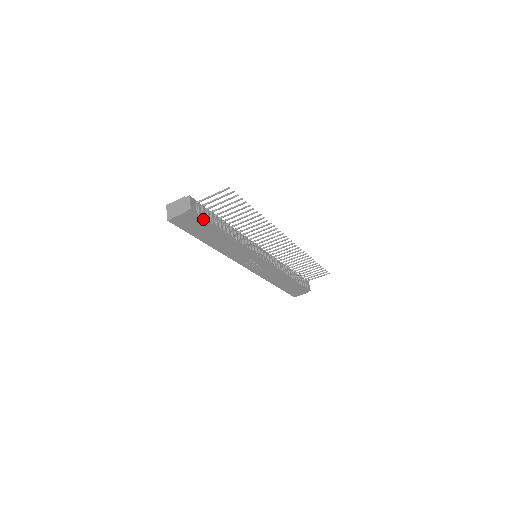
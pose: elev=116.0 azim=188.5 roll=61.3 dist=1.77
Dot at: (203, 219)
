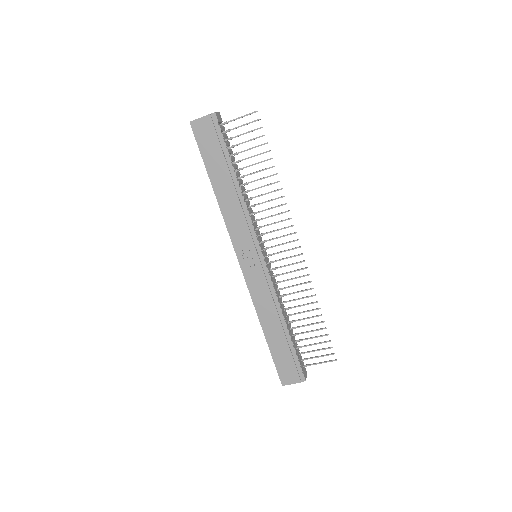
Dot at: (221, 137)
